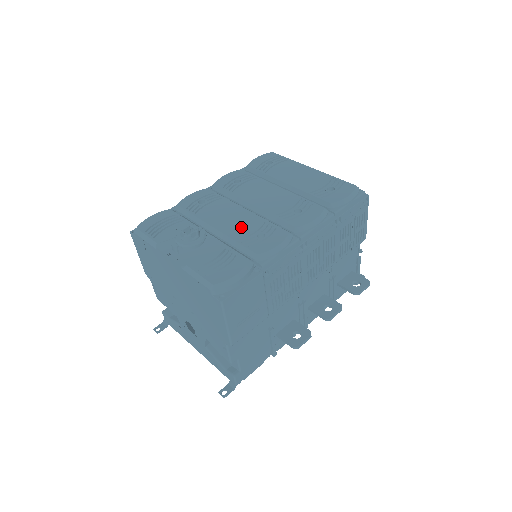
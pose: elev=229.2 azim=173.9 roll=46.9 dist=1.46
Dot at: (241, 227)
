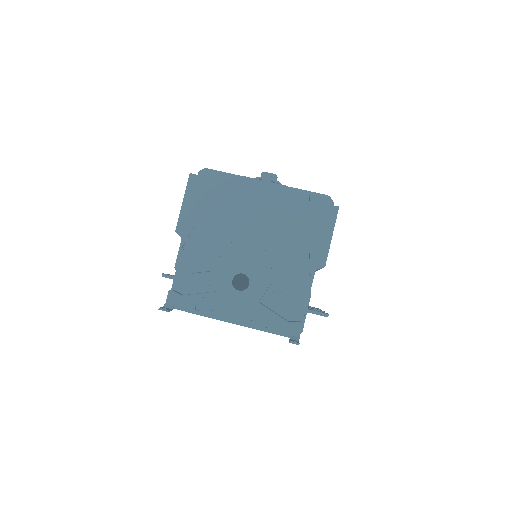
Dot at: occluded
